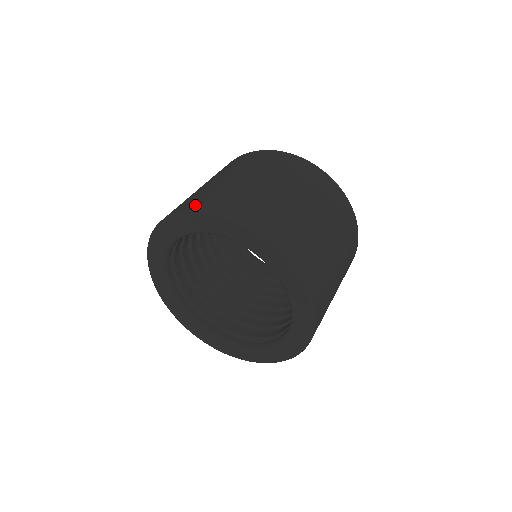
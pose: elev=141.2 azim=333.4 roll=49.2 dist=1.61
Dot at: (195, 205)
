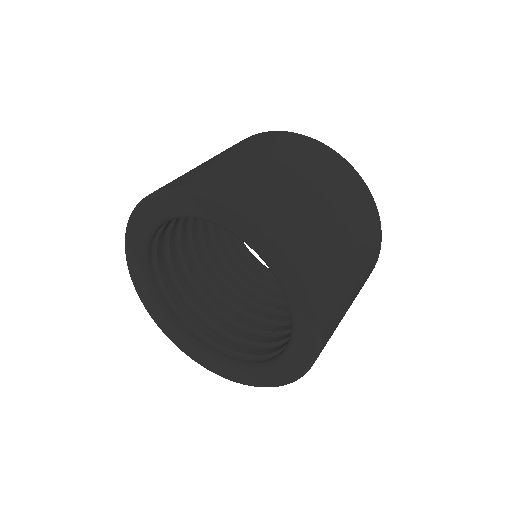
Dot at: (204, 184)
